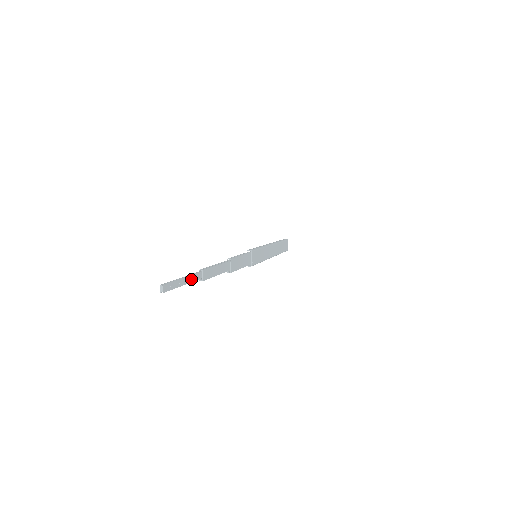
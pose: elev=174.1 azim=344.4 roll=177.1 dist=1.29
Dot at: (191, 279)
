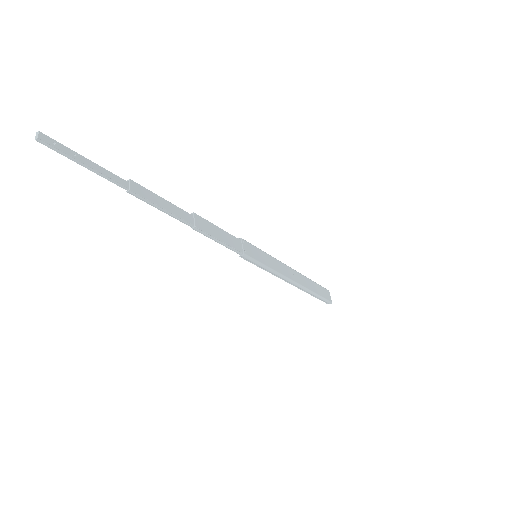
Dot at: (104, 172)
